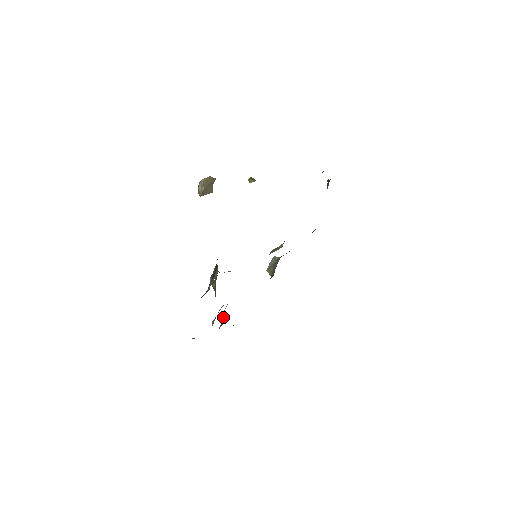
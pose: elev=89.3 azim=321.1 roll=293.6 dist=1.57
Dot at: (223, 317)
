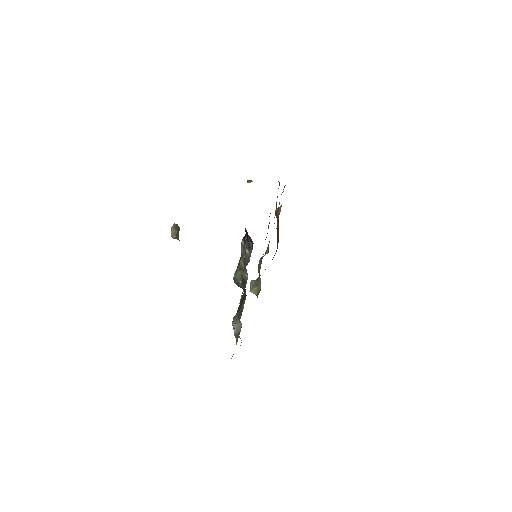
Dot at: (237, 326)
